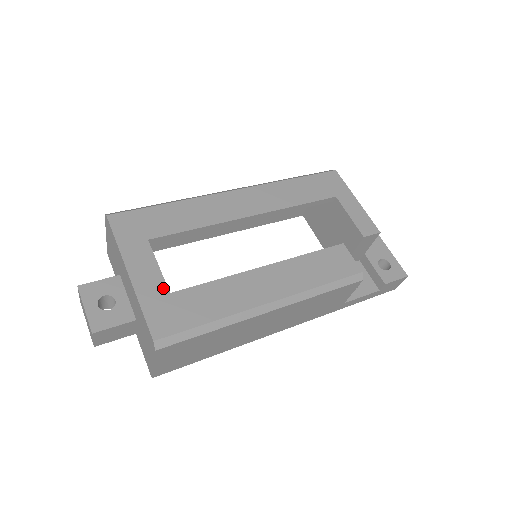
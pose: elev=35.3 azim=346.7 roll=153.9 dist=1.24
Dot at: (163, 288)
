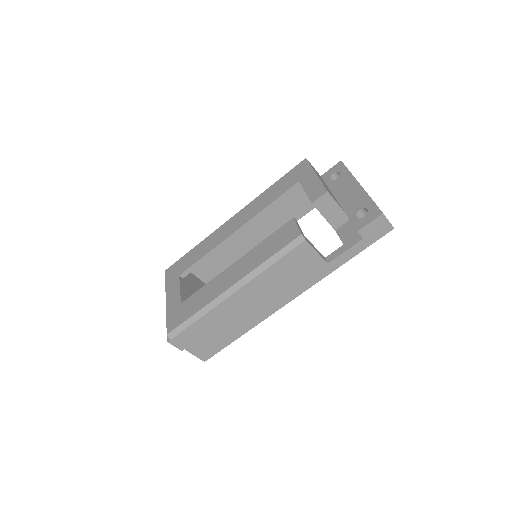
Dot at: (178, 302)
